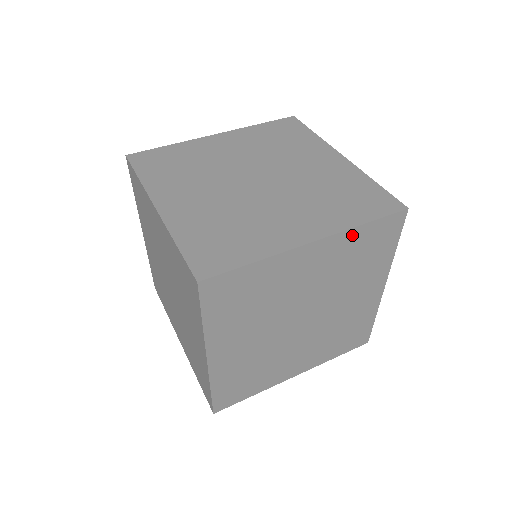
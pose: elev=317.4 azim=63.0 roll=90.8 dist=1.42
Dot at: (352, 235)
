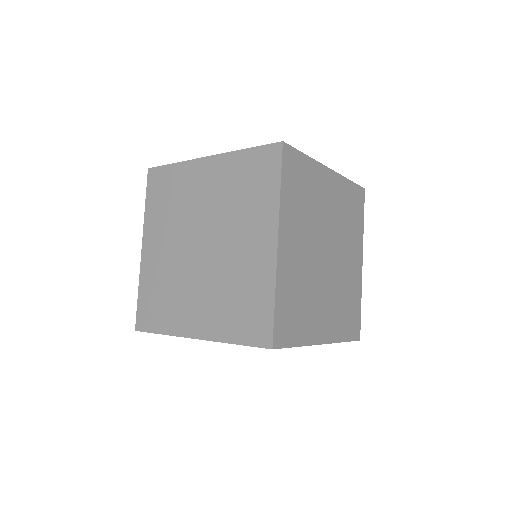
Dot at: (345, 184)
